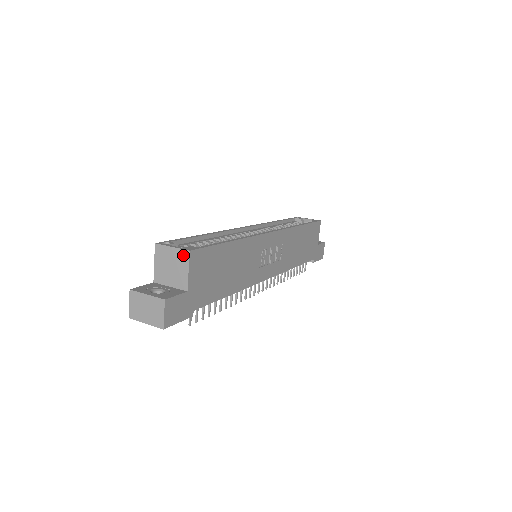
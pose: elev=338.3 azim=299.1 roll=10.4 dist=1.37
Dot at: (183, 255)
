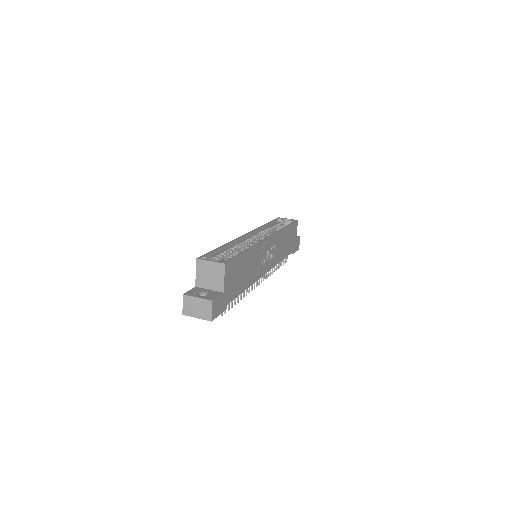
Dot at: (220, 267)
